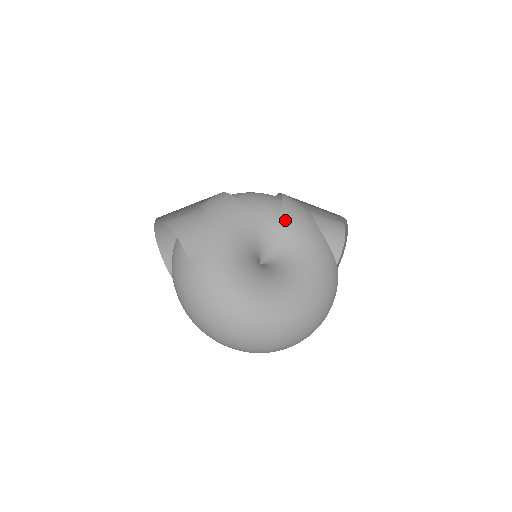
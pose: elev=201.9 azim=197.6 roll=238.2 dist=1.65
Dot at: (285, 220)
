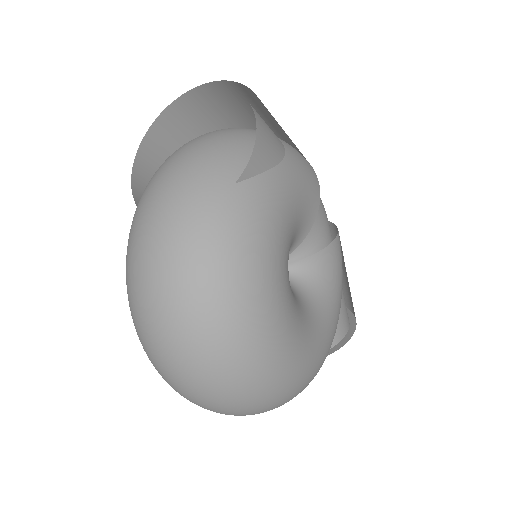
Dot at: (335, 250)
